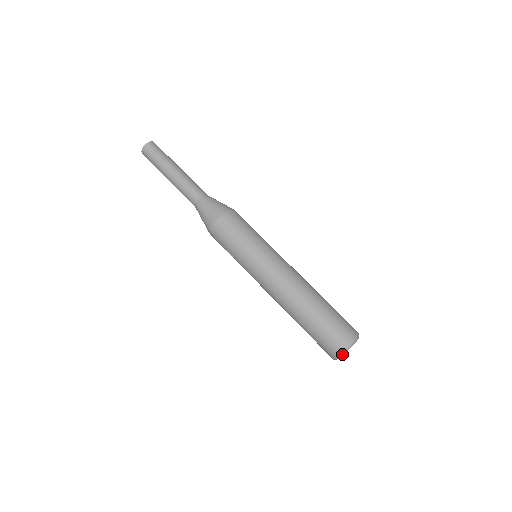
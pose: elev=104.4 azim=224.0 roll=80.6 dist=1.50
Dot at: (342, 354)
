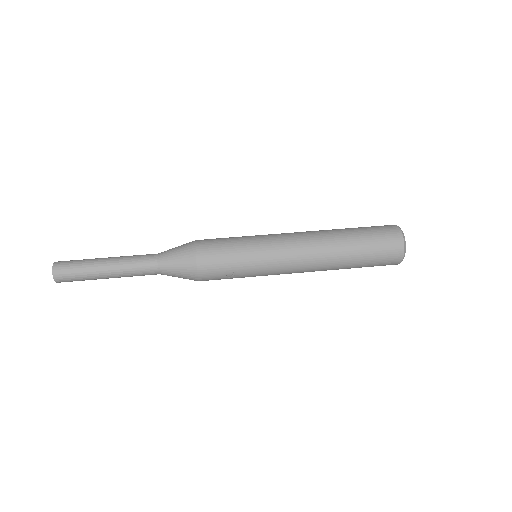
Dot at: (404, 241)
